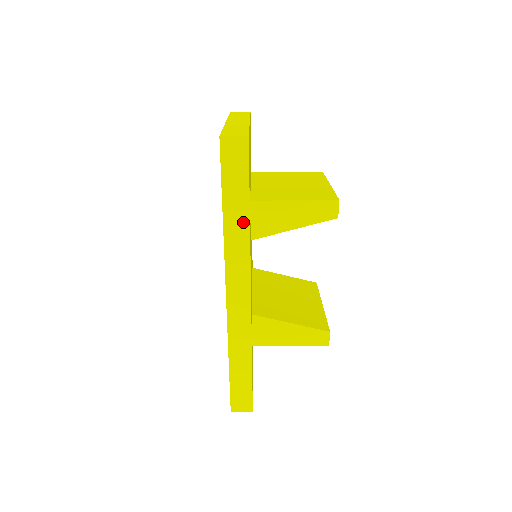
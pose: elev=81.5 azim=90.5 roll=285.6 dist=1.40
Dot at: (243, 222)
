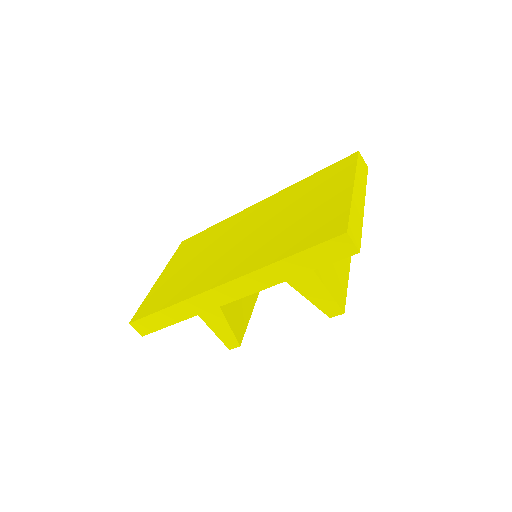
Dot at: (287, 275)
